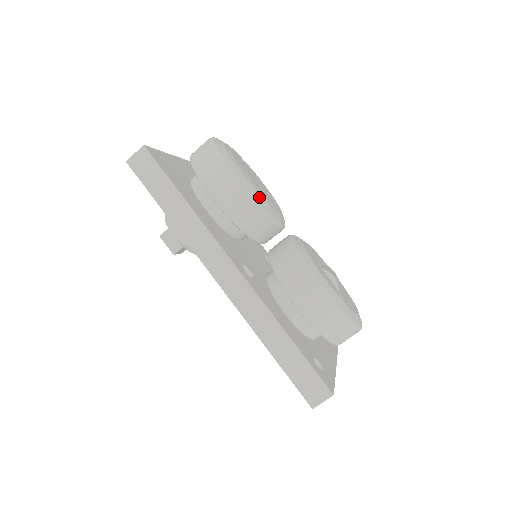
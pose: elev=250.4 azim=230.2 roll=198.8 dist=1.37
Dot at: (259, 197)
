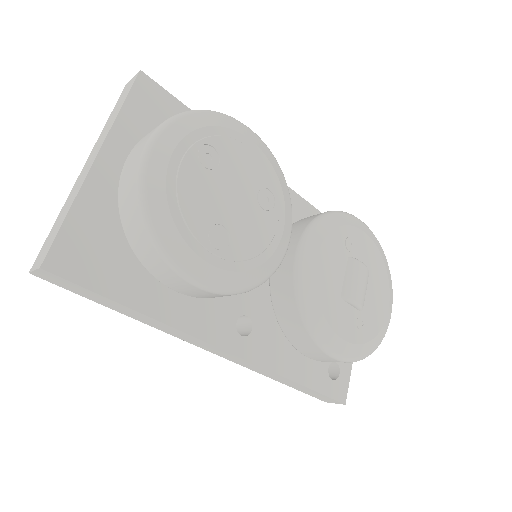
Dot at: (241, 278)
